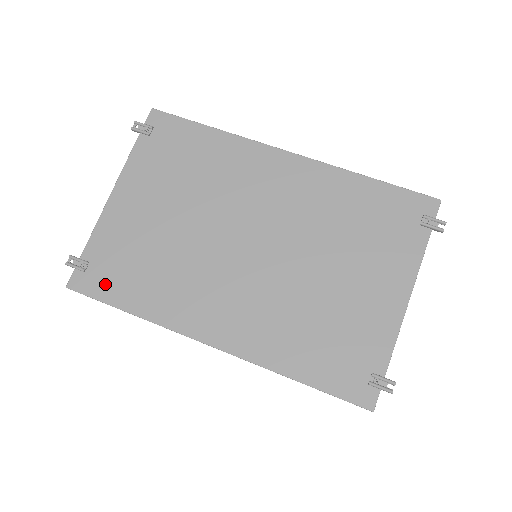
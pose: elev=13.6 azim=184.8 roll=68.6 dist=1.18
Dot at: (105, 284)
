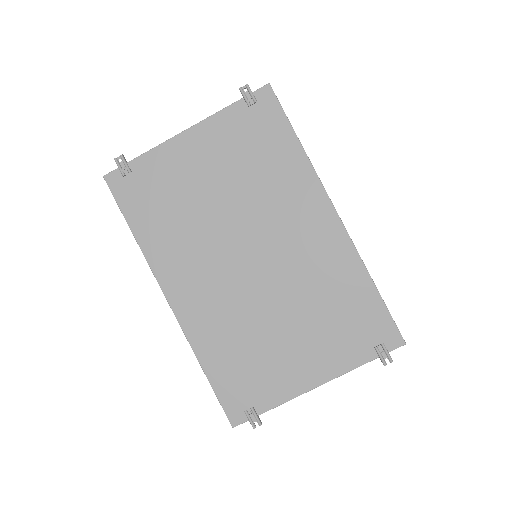
Dot at: (131, 198)
